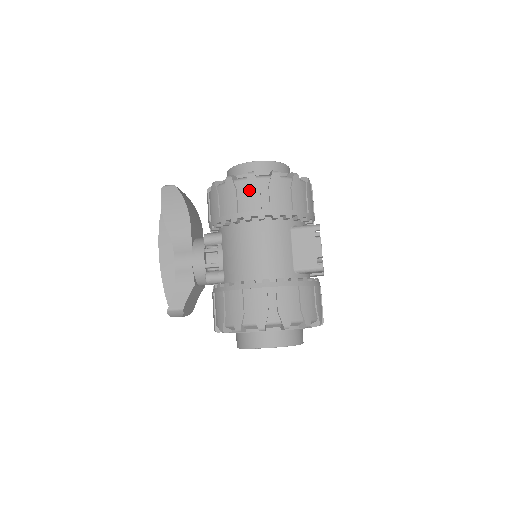
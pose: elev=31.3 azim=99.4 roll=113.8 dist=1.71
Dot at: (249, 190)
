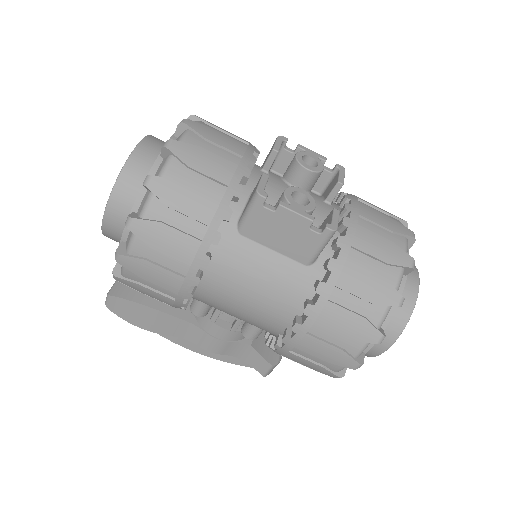
Dot at: (144, 275)
